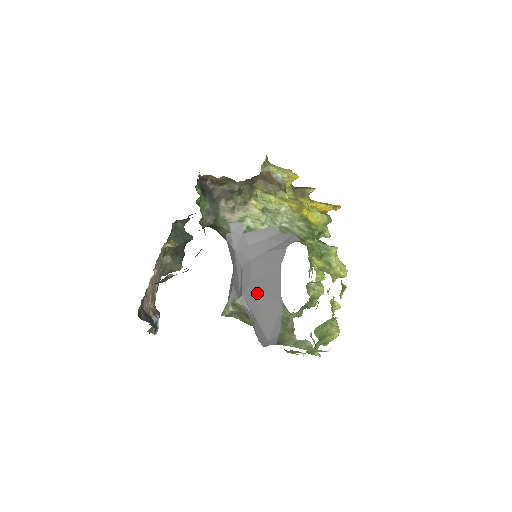
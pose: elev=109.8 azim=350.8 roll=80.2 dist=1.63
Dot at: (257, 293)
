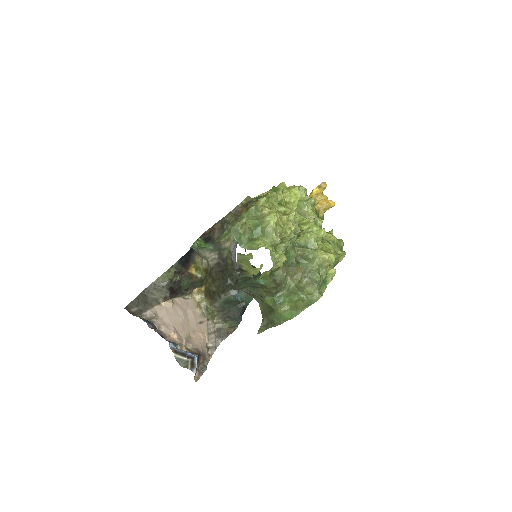
Dot at: occluded
